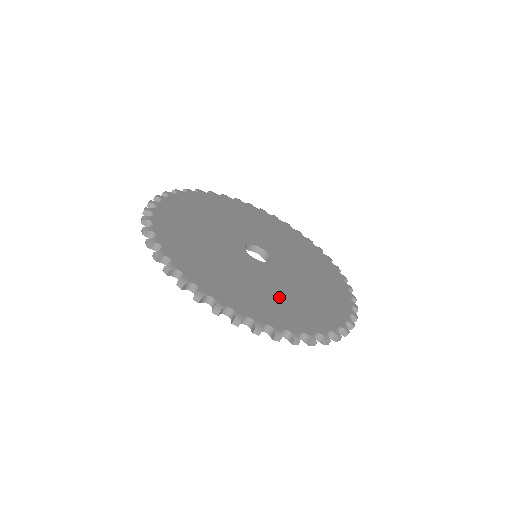
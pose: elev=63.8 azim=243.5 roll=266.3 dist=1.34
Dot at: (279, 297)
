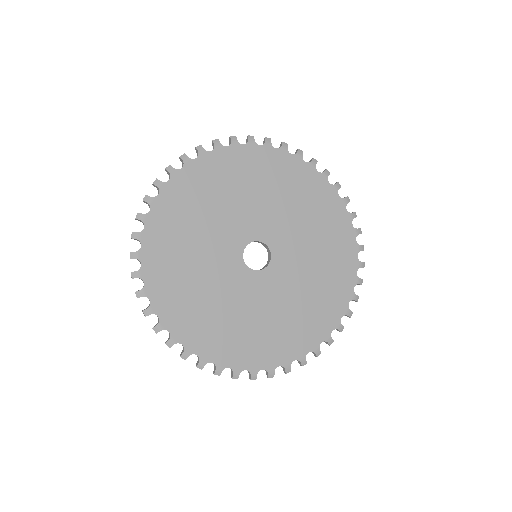
Dot at: (266, 324)
